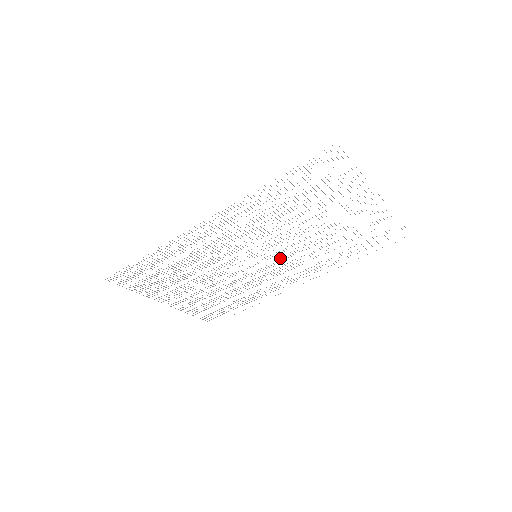
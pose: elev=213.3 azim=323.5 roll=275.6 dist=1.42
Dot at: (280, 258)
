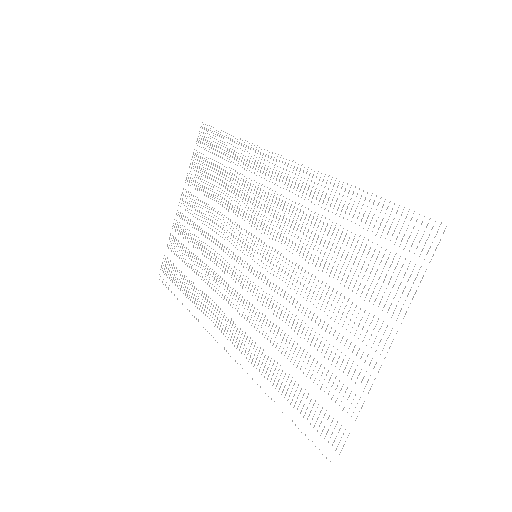
Dot at: occluded
